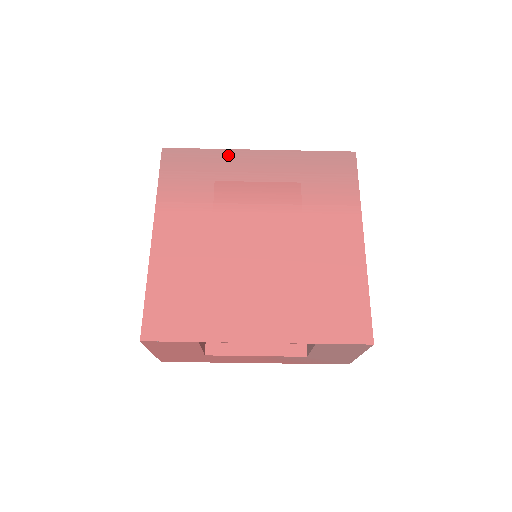
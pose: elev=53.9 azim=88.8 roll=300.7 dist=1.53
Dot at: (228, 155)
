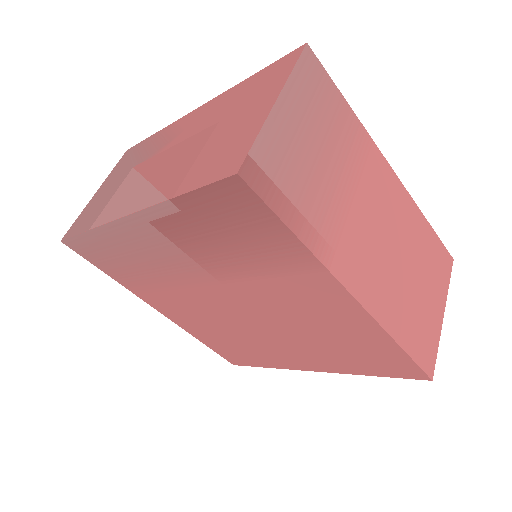
Dot at: (110, 233)
